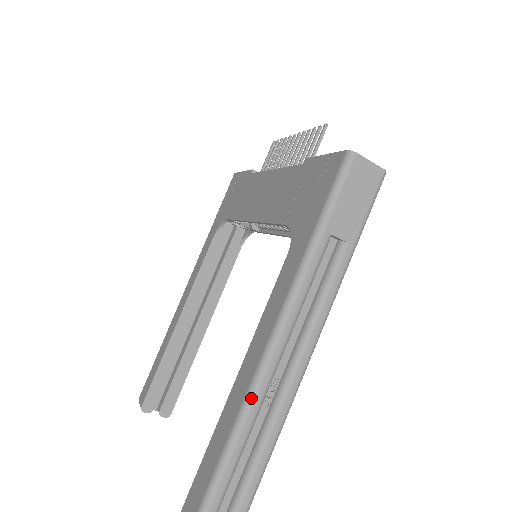
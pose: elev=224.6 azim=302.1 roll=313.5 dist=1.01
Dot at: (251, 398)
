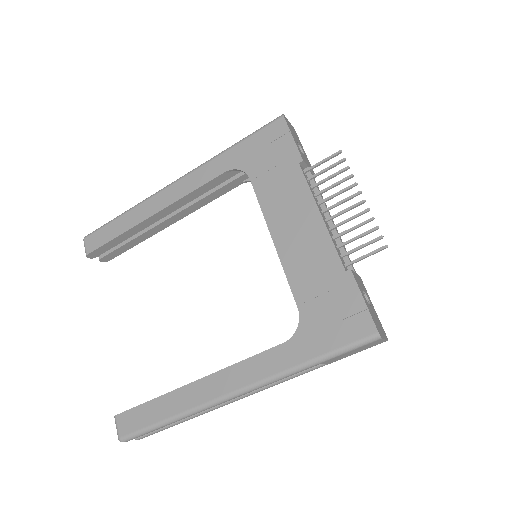
Dot at: (206, 408)
